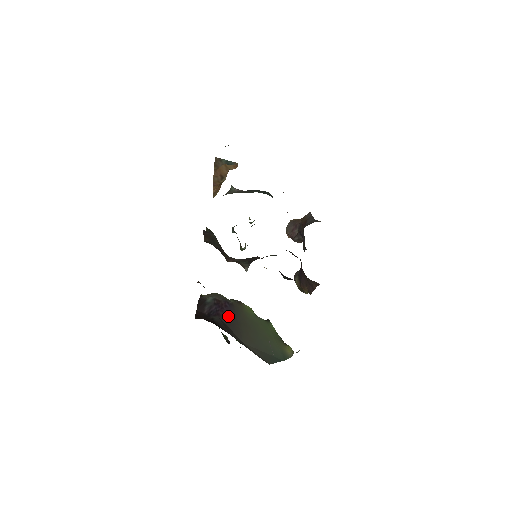
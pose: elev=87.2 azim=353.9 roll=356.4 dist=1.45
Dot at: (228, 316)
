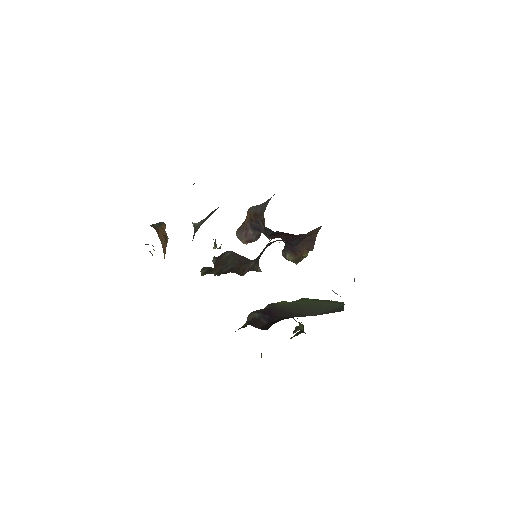
Dot at: (280, 313)
